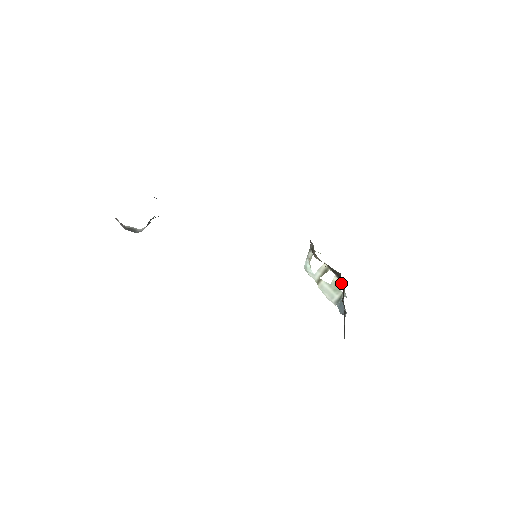
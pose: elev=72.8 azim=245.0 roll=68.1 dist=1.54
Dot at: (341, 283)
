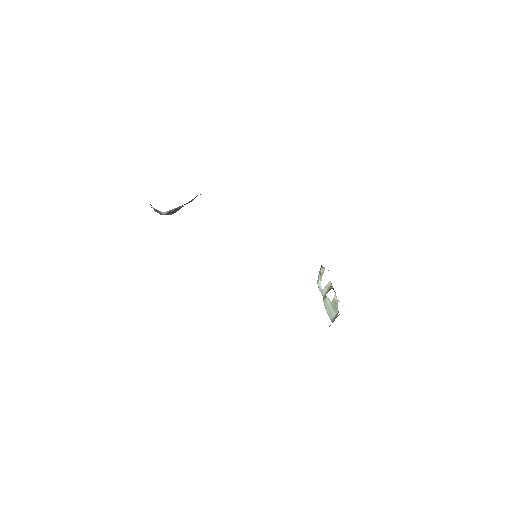
Dot at: occluded
